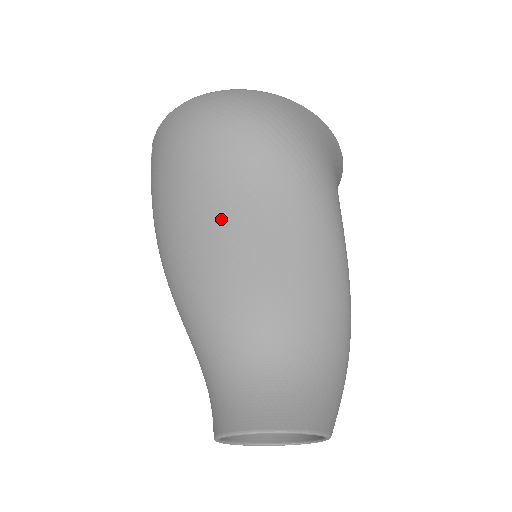
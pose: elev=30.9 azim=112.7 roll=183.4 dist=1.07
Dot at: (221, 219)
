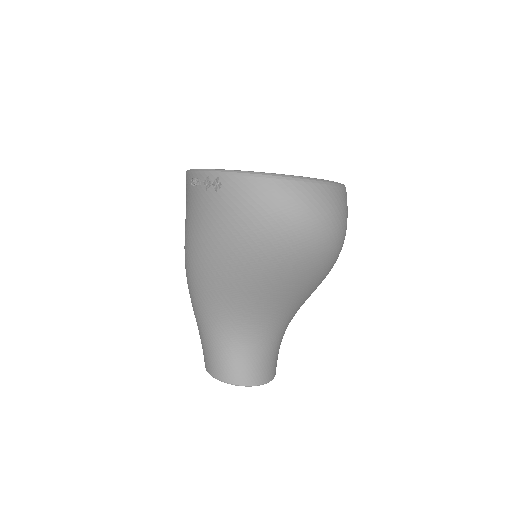
Dot at: (277, 277)
